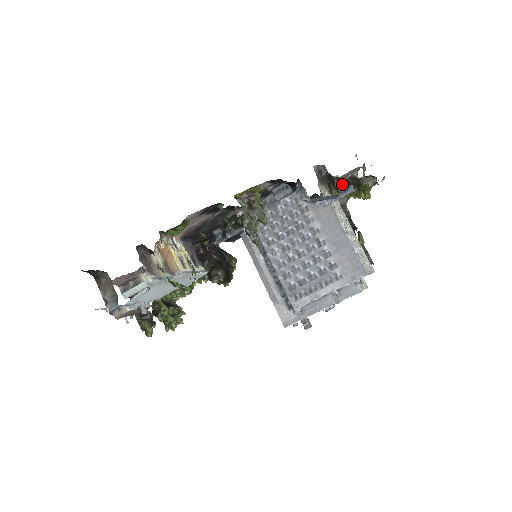
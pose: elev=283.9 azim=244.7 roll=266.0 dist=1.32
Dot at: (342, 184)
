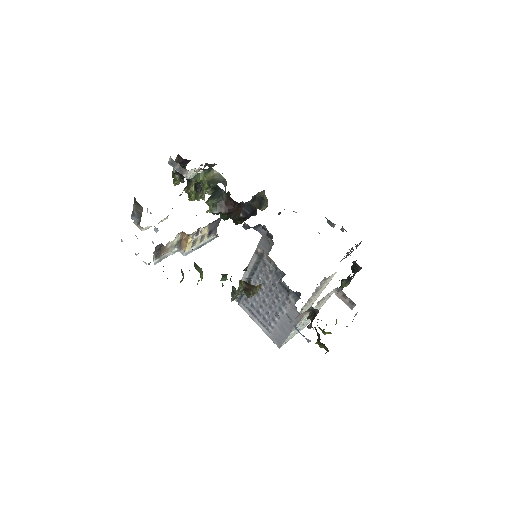
Dot at: (315, 327)
